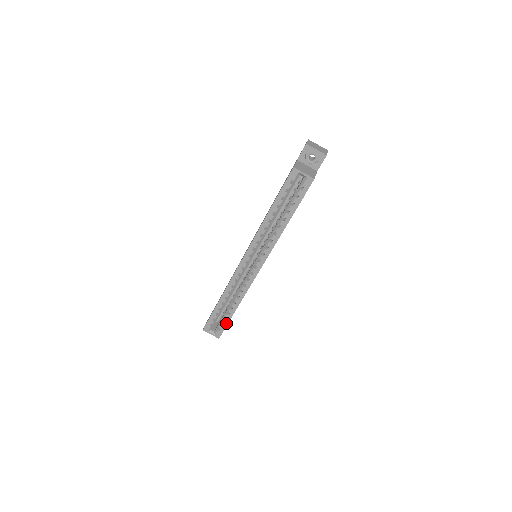
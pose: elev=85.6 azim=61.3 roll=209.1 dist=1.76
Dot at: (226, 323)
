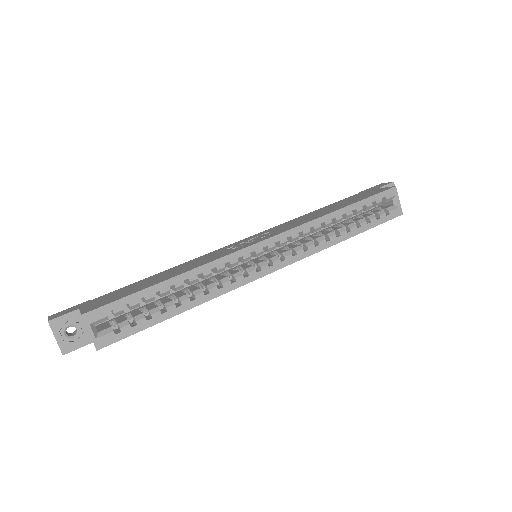
Dot at: (142, 326)
